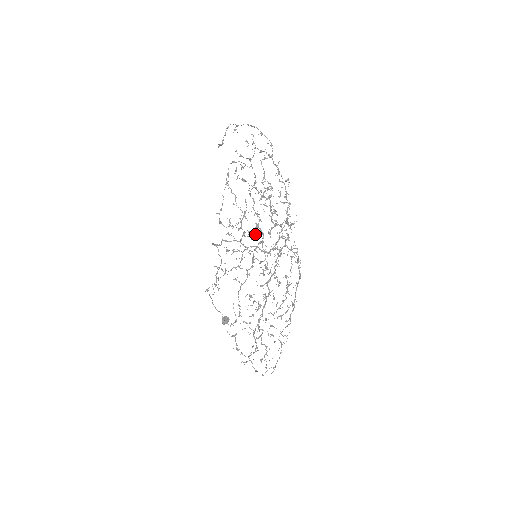
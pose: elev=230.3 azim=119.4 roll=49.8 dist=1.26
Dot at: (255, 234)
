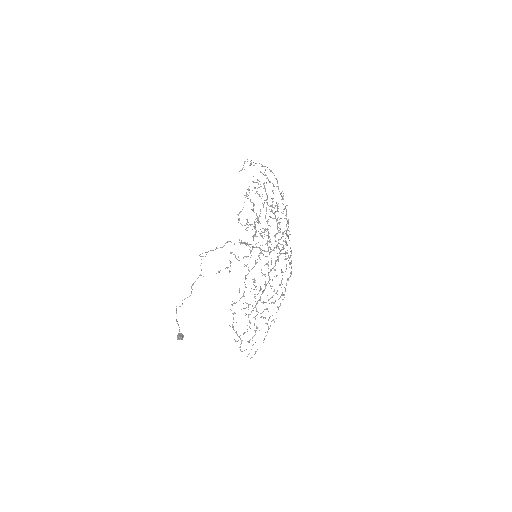
Dot at: (262, 236)
